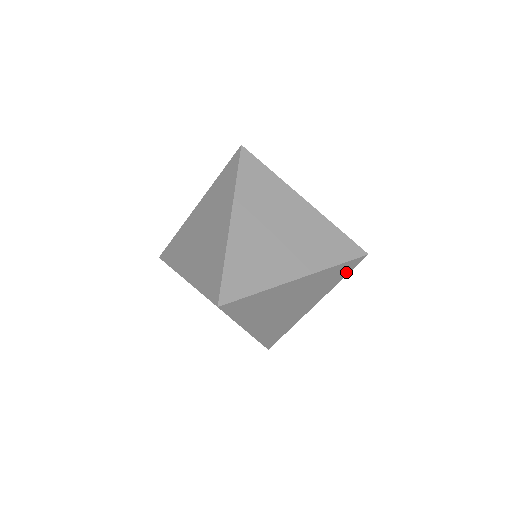
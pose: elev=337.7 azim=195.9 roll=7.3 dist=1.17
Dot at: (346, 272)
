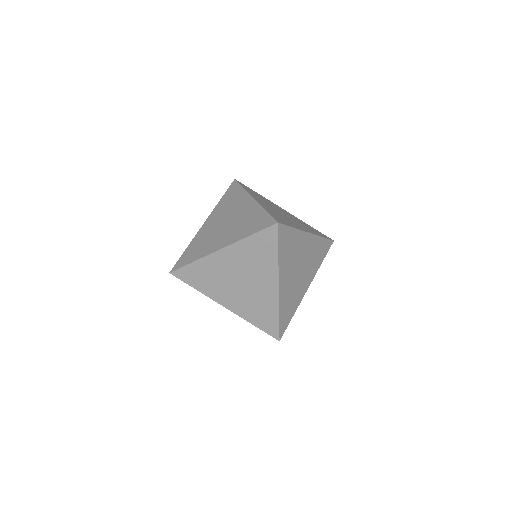
Dot at: (273, 245)
